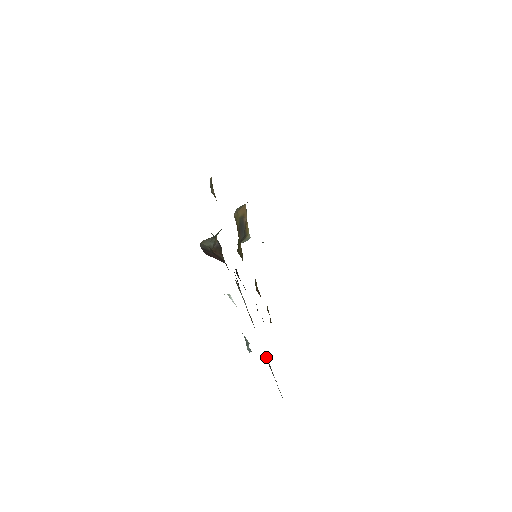
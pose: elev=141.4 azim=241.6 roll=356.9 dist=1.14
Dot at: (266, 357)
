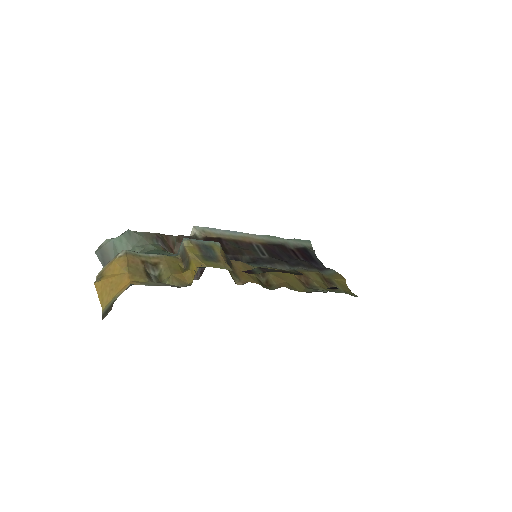
Dot at: (288, 244)
